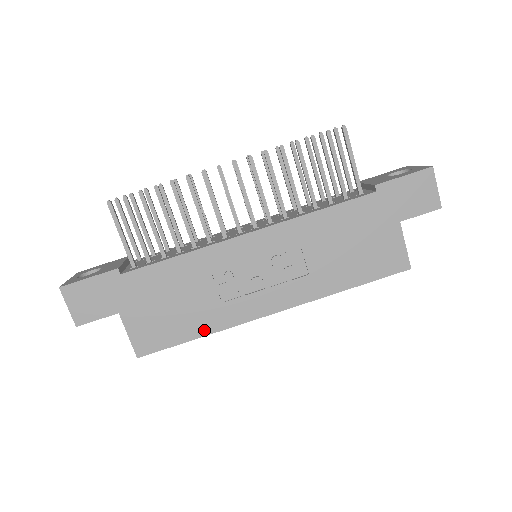
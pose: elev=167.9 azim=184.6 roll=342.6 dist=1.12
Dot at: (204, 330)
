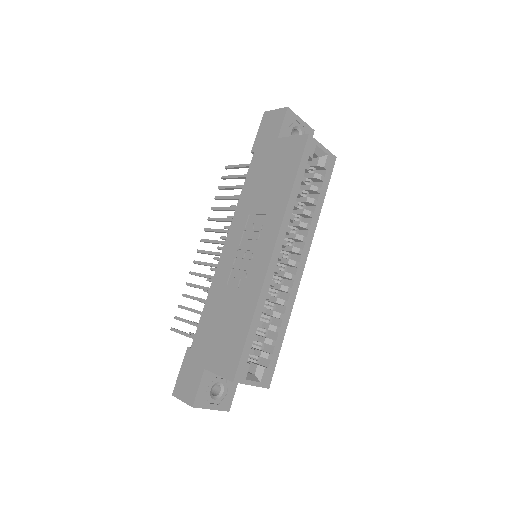
Dot at: (249, 315)
